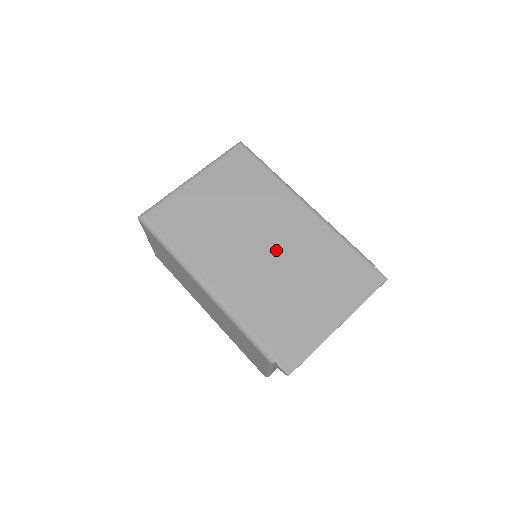
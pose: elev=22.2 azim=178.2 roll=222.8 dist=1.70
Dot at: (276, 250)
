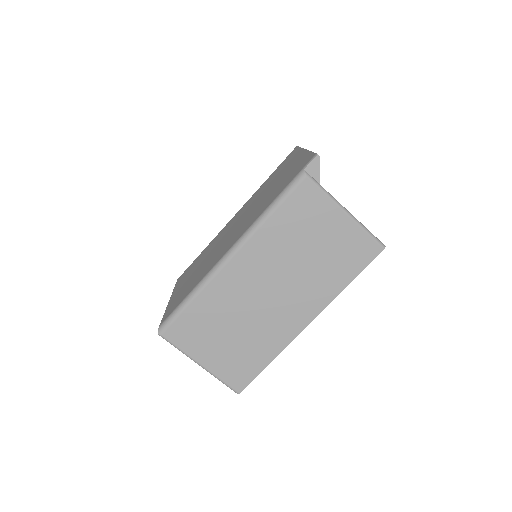
Dot at: (241, 218)
